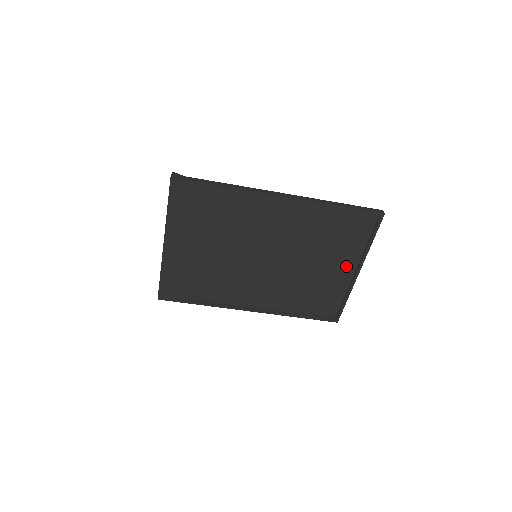
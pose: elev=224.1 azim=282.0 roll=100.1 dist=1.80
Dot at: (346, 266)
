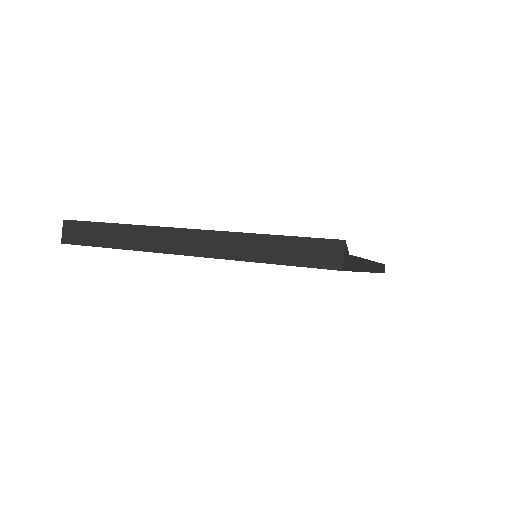
Dot at: occluded
